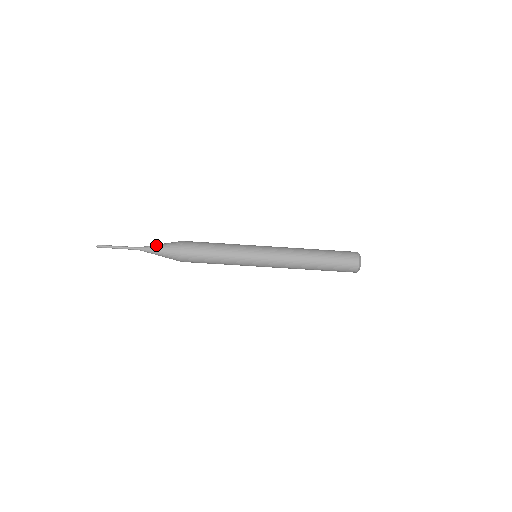
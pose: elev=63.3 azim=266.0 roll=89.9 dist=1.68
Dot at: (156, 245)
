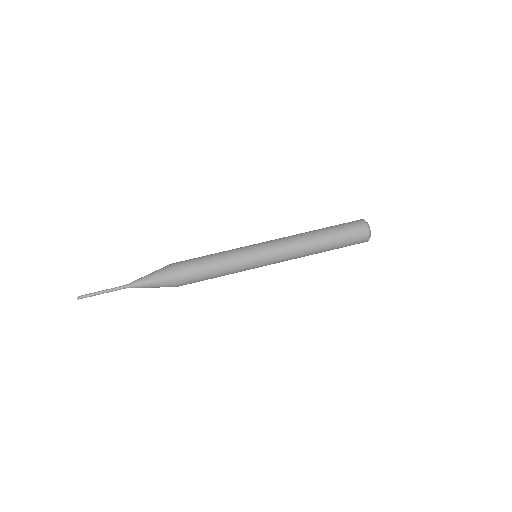
Dot at: (144, 276)
